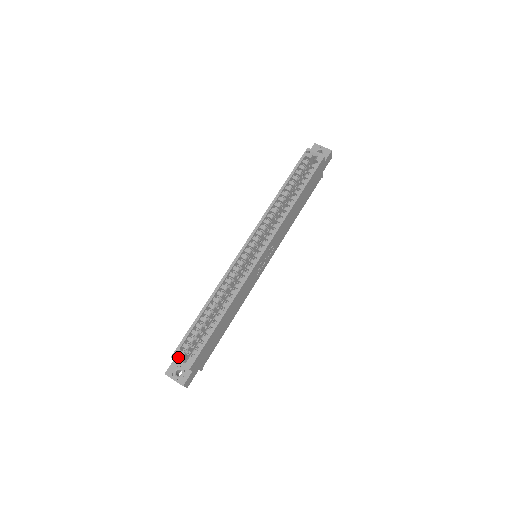
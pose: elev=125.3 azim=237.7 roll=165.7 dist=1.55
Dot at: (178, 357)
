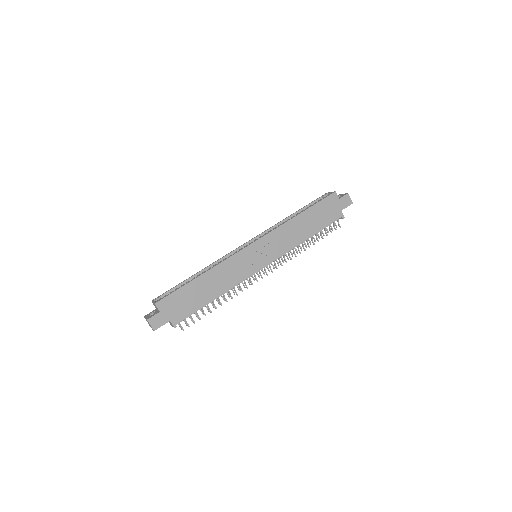
Dot at: (155, 300)
